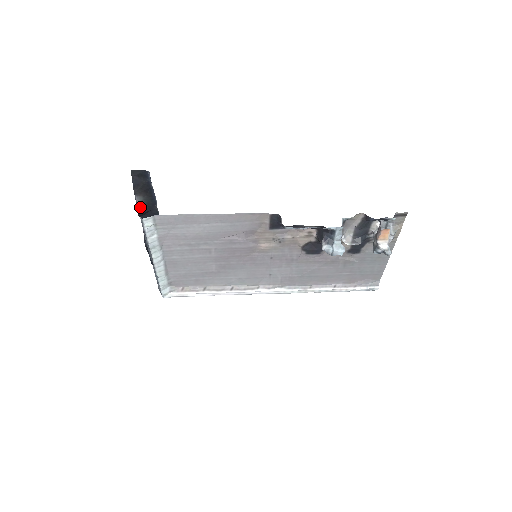
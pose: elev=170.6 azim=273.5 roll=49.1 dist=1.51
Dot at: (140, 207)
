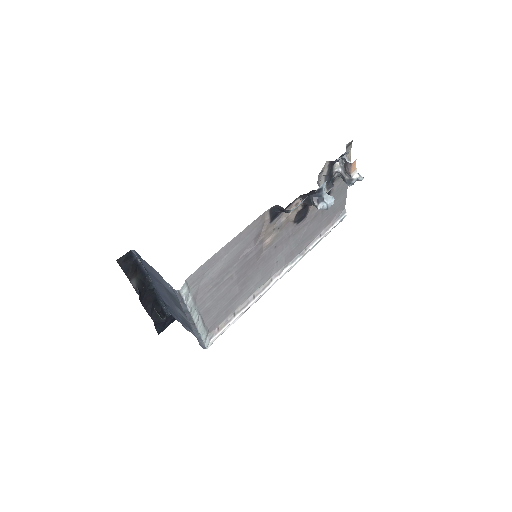
Dot at: (137, 289)
